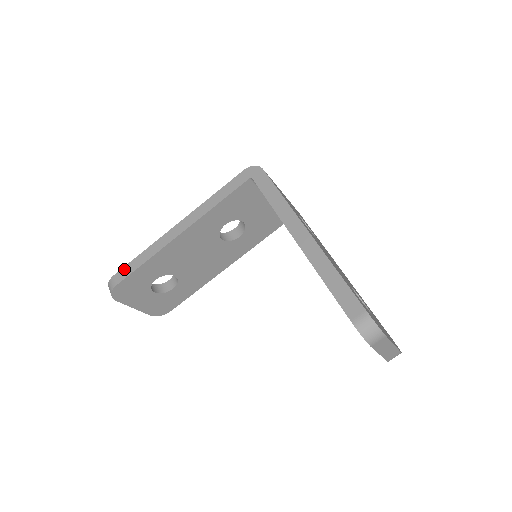
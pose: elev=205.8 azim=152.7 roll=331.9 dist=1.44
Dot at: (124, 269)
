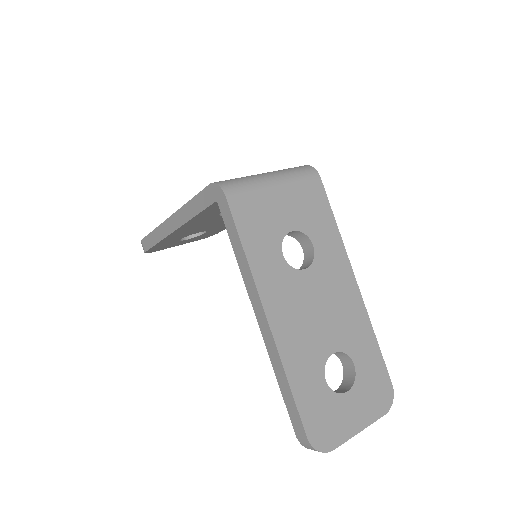
Dot at: (146, 239)
